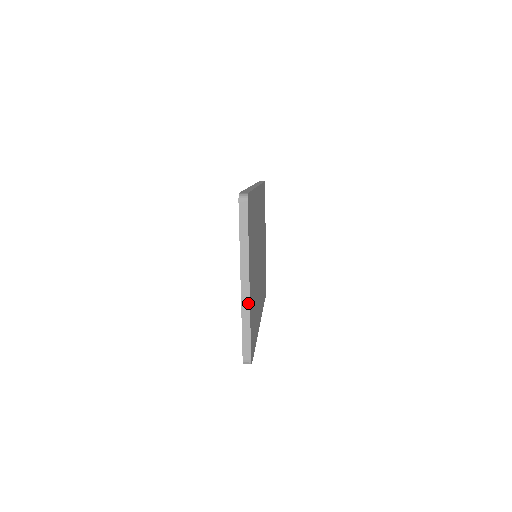
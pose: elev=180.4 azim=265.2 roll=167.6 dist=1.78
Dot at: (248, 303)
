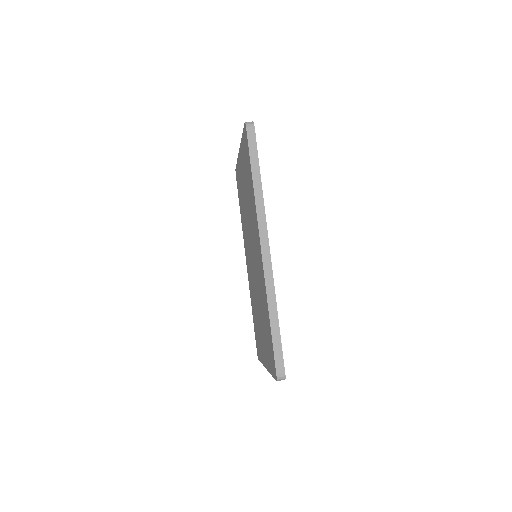
Dot at: occluded
